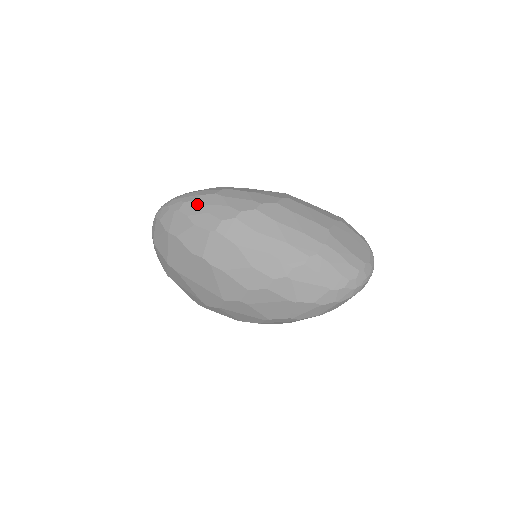
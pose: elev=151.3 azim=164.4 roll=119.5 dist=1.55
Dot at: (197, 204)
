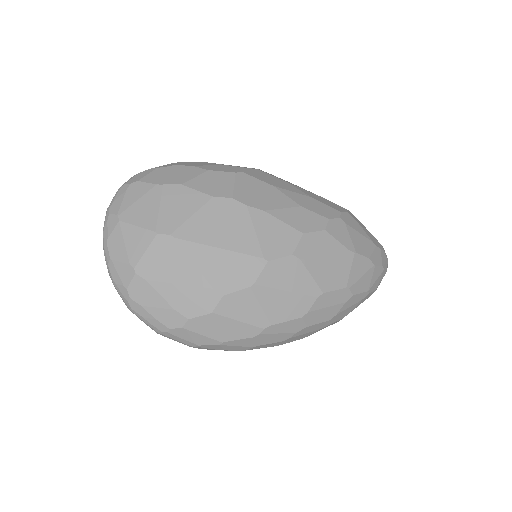
Dot at: (200, 162)
